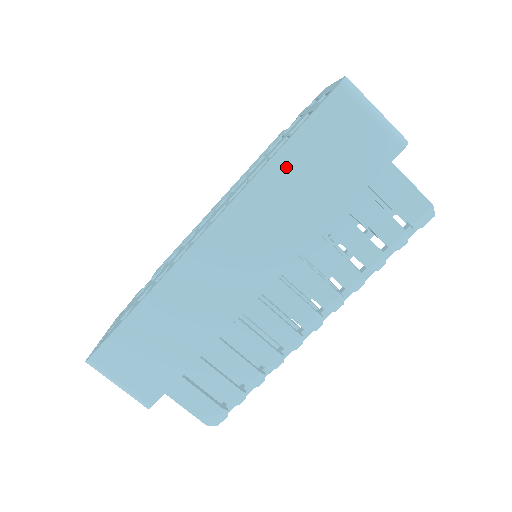
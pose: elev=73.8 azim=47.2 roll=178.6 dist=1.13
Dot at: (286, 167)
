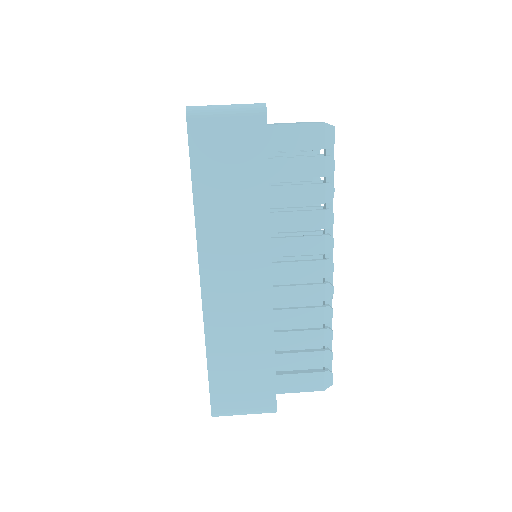
Dot at: (207, 197)
